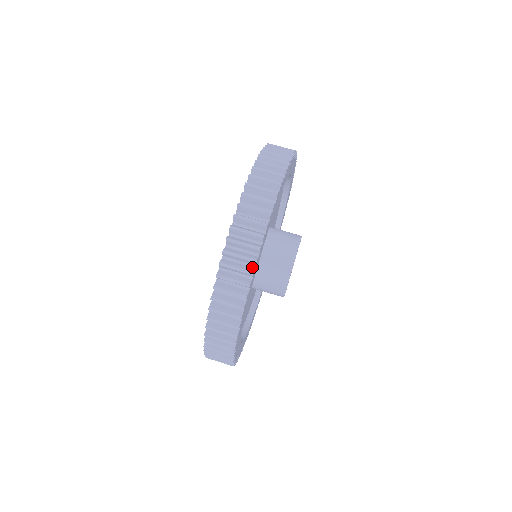
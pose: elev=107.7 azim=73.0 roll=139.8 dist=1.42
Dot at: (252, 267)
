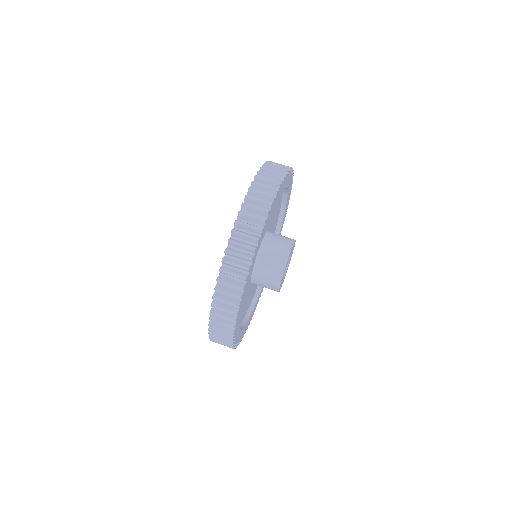
Dot at: occluded
